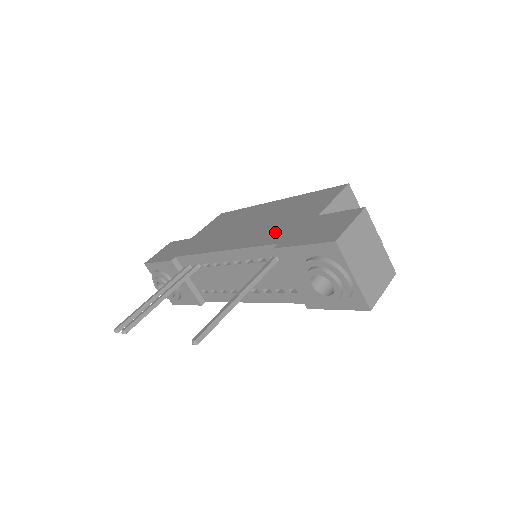
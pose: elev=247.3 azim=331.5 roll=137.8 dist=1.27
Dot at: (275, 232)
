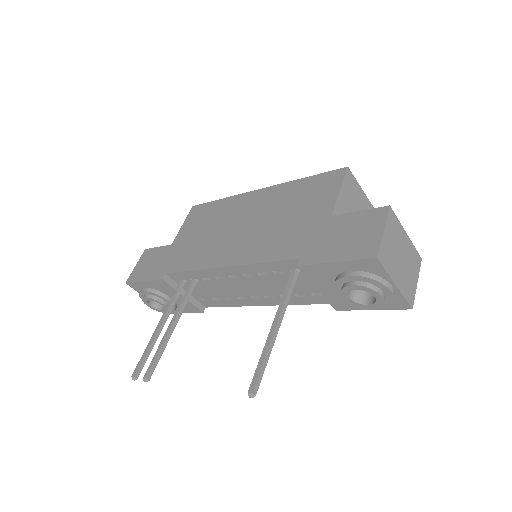
Dot at: (286, 240)
